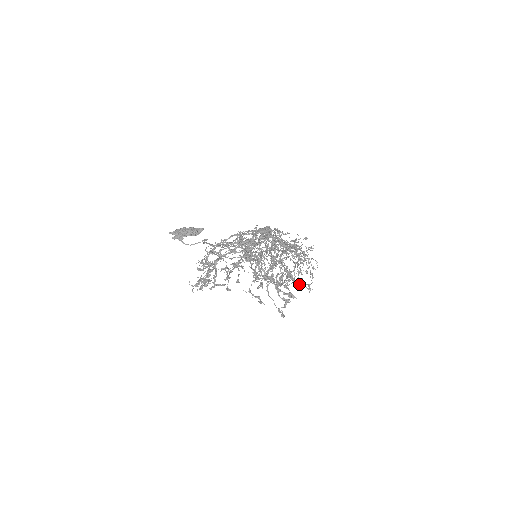
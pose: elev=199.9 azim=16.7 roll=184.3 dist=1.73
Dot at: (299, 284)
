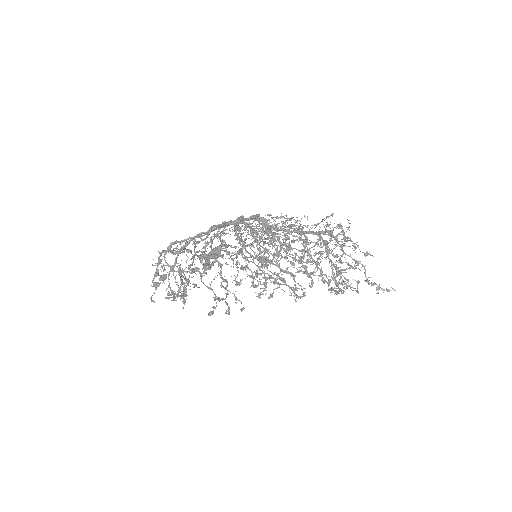
Dot at: (341, 282)
